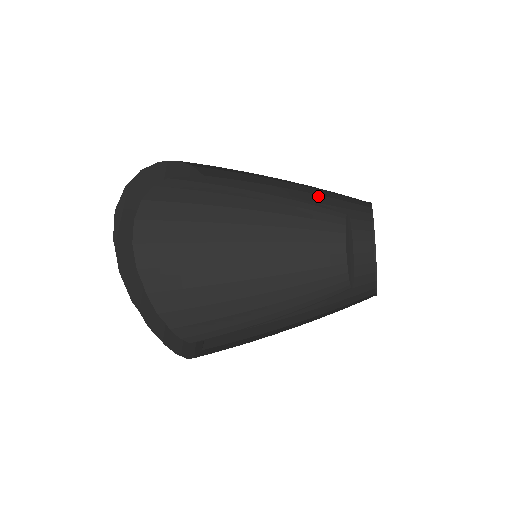
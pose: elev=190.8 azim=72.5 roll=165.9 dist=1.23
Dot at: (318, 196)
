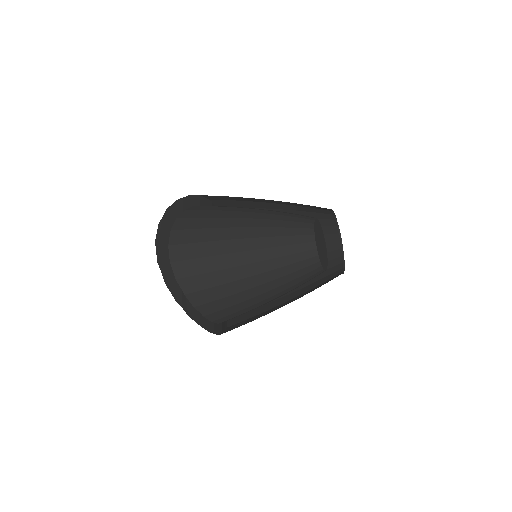
Dot at: (295, 206)
